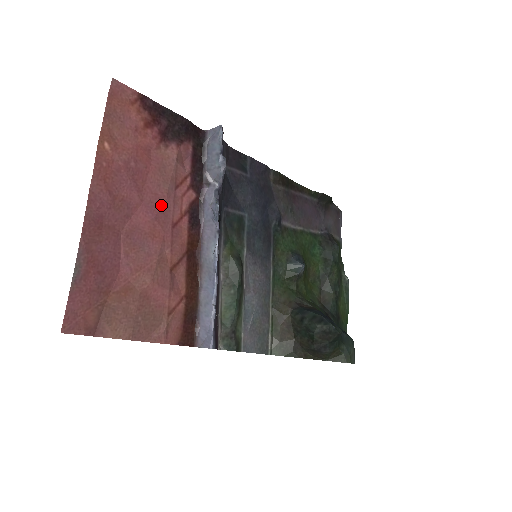
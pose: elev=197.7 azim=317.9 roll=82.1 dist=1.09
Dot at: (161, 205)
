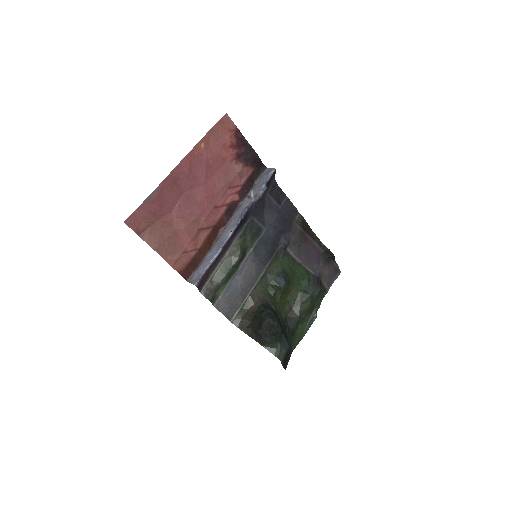
Dot at: (214, 192)
